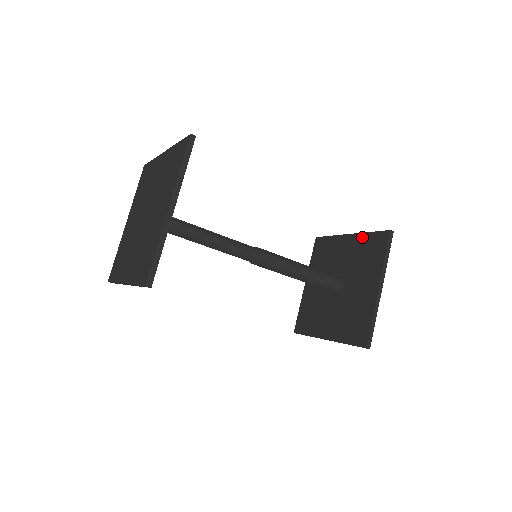
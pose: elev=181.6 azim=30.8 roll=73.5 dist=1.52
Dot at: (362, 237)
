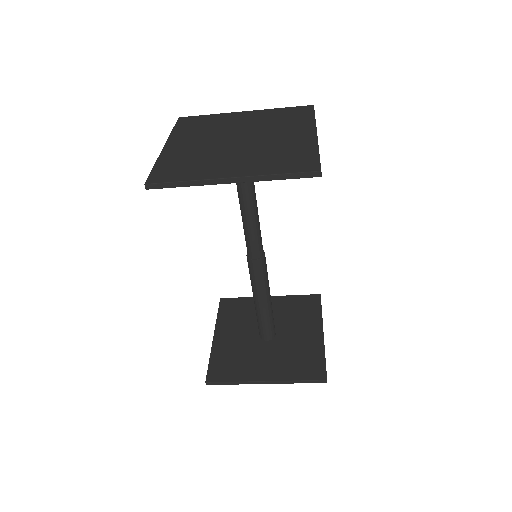
Dot at: (288, 298)
